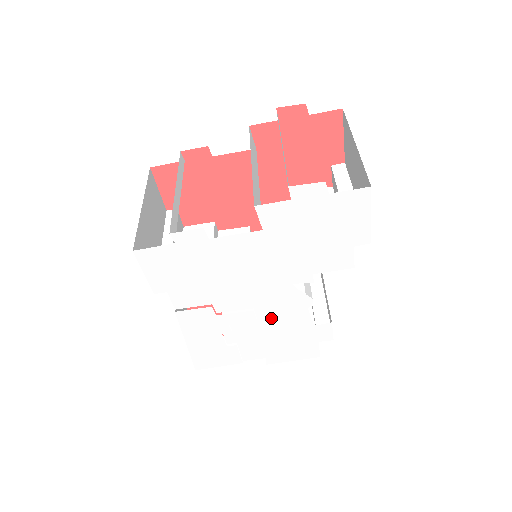
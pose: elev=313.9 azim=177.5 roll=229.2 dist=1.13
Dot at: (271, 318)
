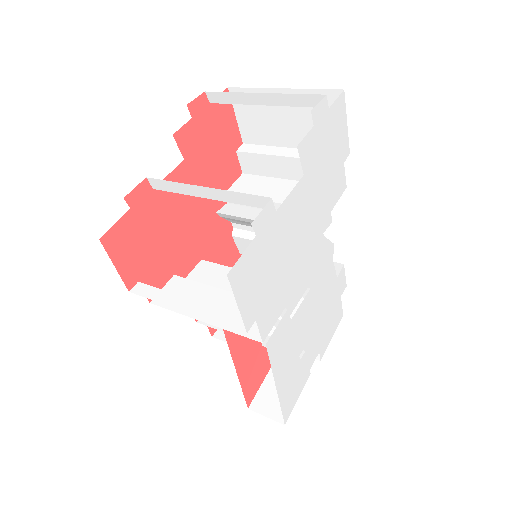
Dot at: (317, 292)
